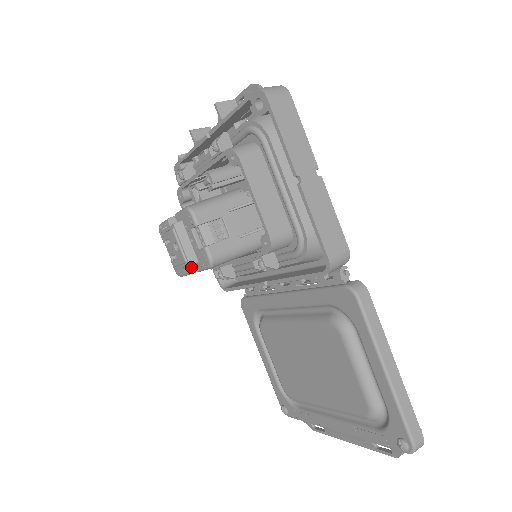
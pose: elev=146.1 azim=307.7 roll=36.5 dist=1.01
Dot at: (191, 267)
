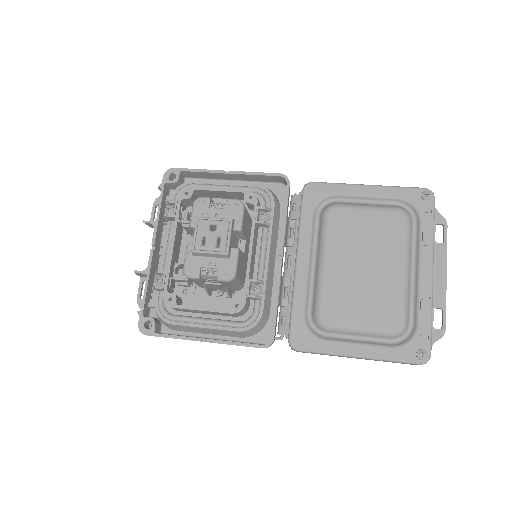
Dot at: (234, 249)
